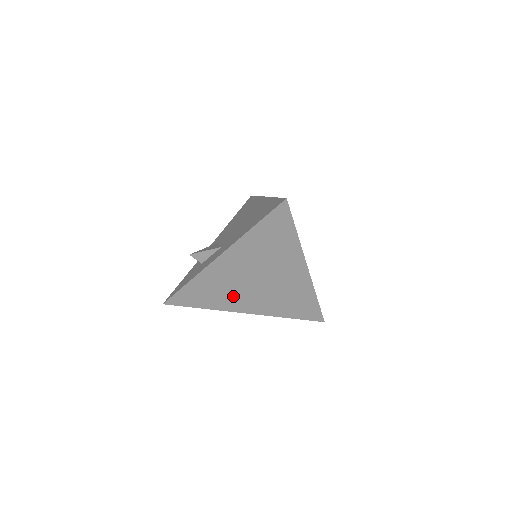
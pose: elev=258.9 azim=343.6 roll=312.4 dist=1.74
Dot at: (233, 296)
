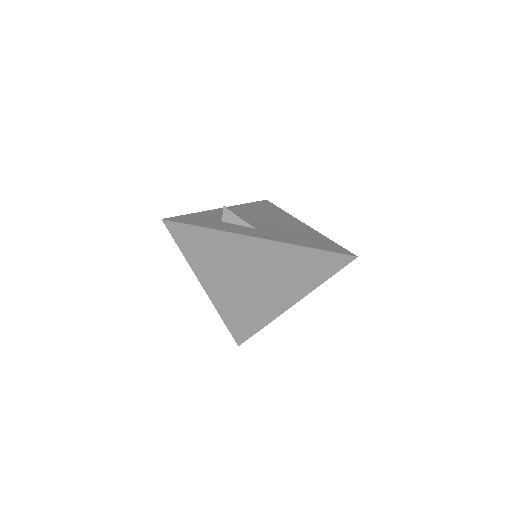
Dot at: (218, 270)
